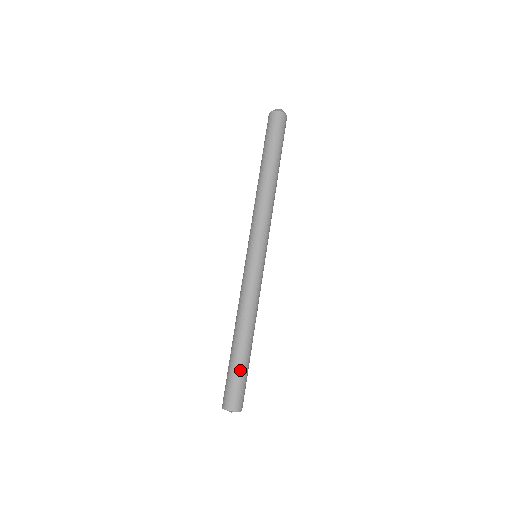
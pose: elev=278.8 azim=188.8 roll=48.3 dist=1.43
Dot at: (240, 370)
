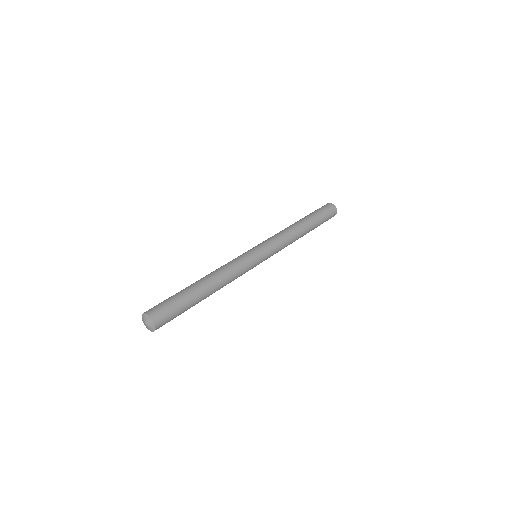
Dot at: (178, 294)
